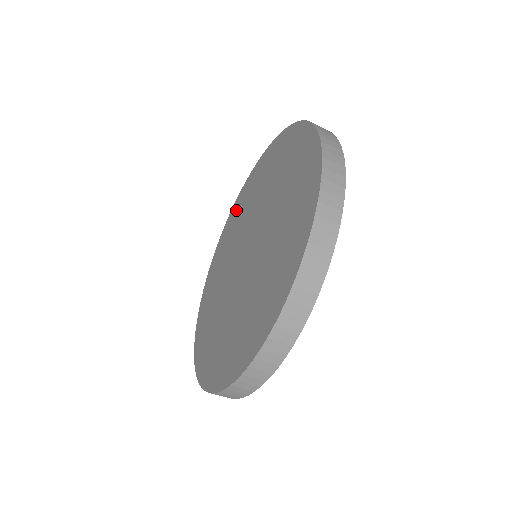
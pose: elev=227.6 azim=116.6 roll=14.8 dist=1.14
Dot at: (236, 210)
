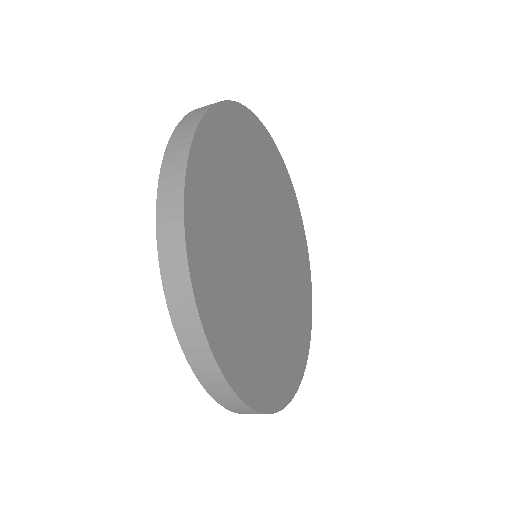
Dot at: occluded
